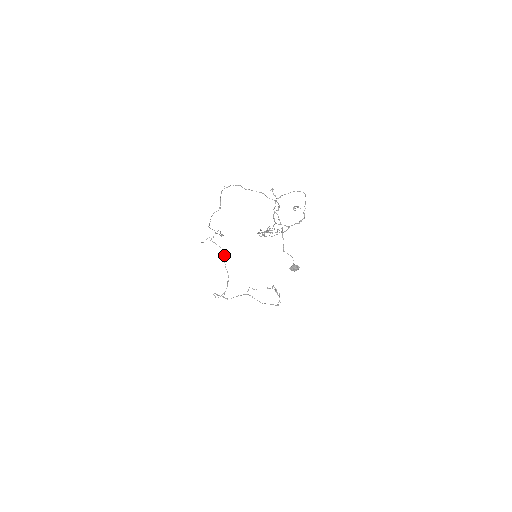
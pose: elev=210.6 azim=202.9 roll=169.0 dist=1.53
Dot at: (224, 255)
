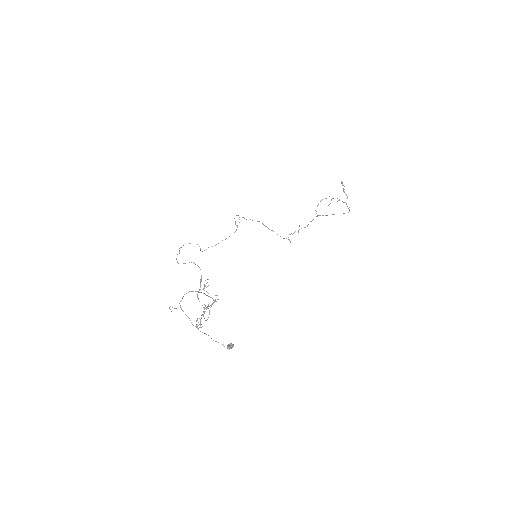
Dot at: occluded
